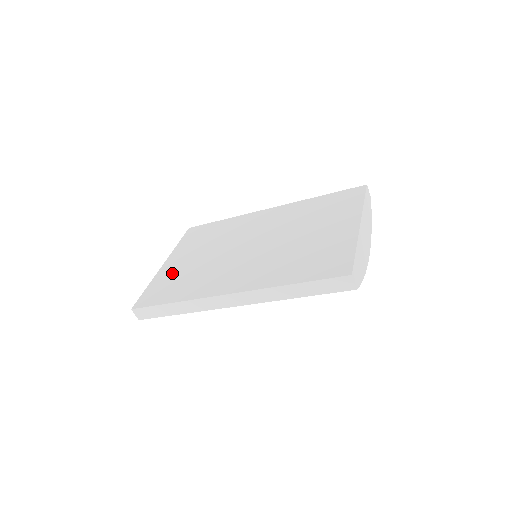
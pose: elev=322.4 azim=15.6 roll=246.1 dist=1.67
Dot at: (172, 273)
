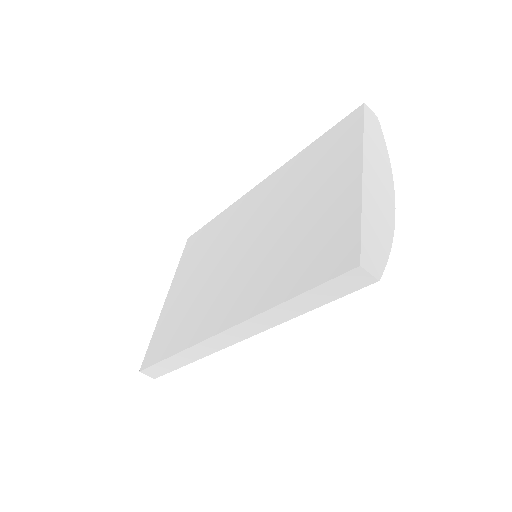
Dot at: (173, 309)
